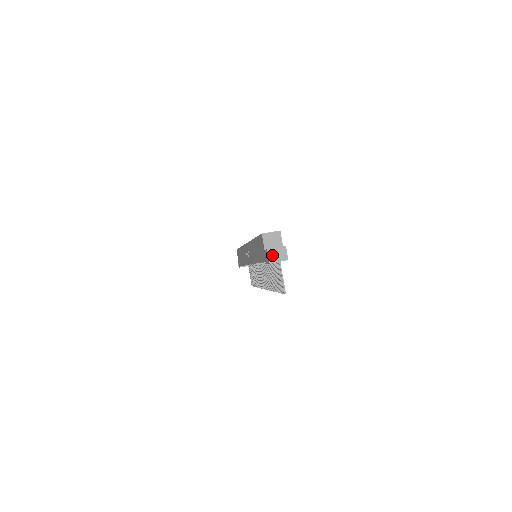
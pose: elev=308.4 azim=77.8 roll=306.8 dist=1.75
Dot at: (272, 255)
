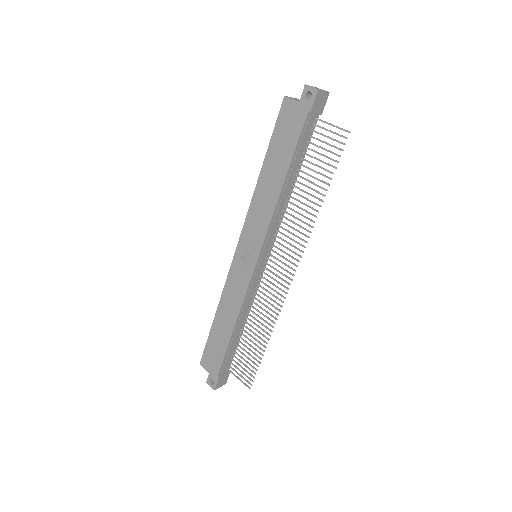
Dot at: (314, 87)
